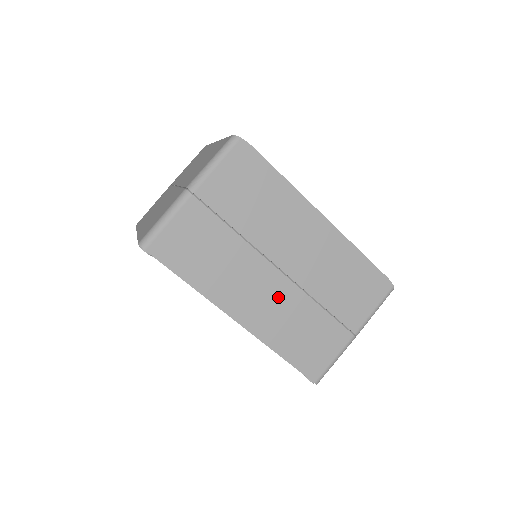
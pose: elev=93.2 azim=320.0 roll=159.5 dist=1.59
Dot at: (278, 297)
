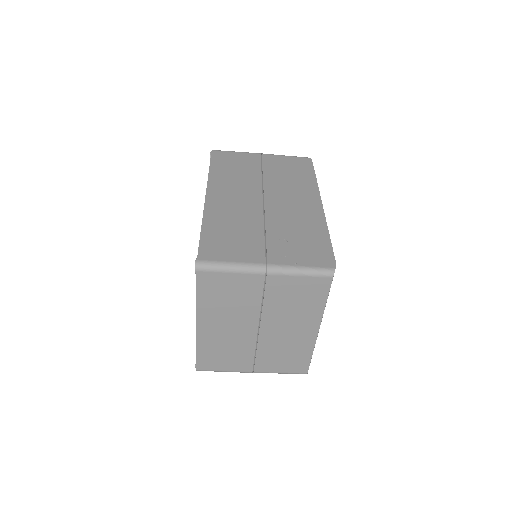
Dot at: occluded
